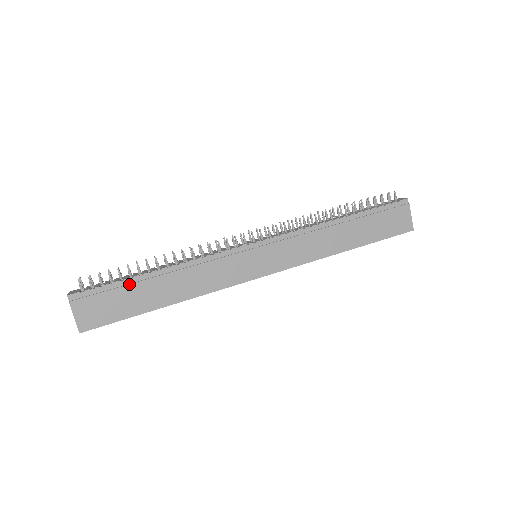
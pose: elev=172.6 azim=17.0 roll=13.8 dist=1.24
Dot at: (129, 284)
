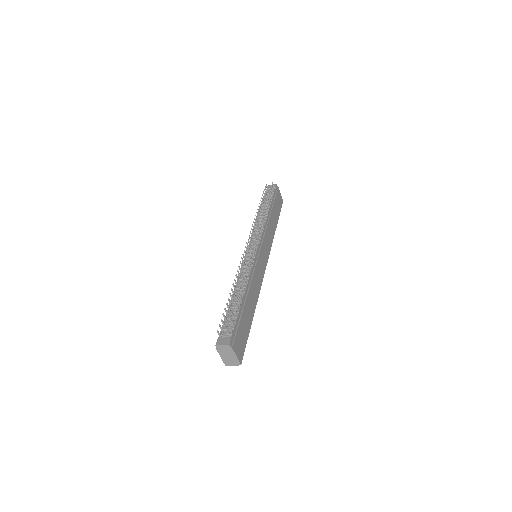
Dot at: (242, 313)
